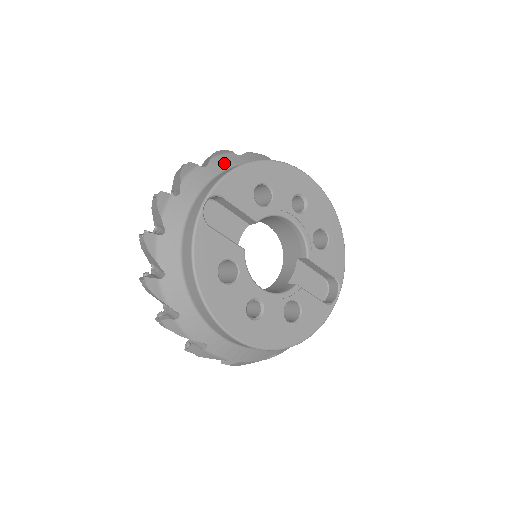
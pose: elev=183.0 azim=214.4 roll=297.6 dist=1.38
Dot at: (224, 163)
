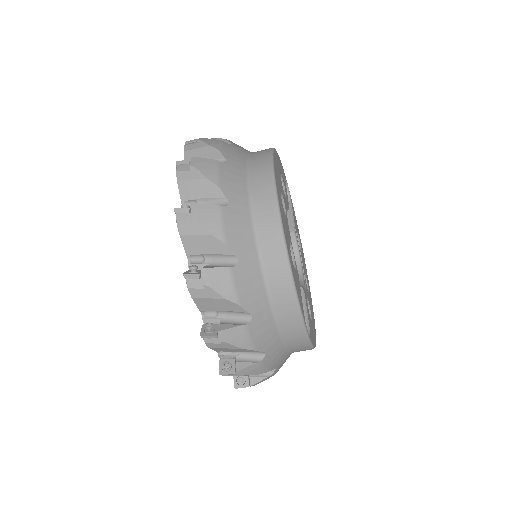
Dot at: occluded
